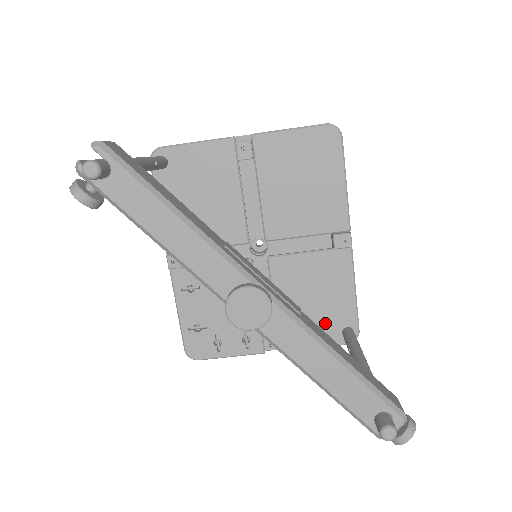
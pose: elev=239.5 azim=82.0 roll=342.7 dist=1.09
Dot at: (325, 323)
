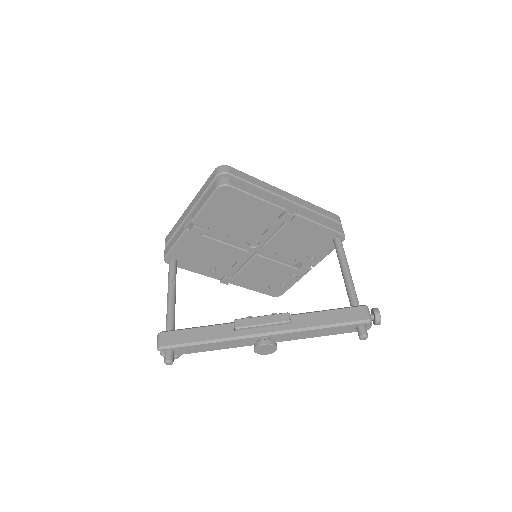
Dot at: (321, 245)
